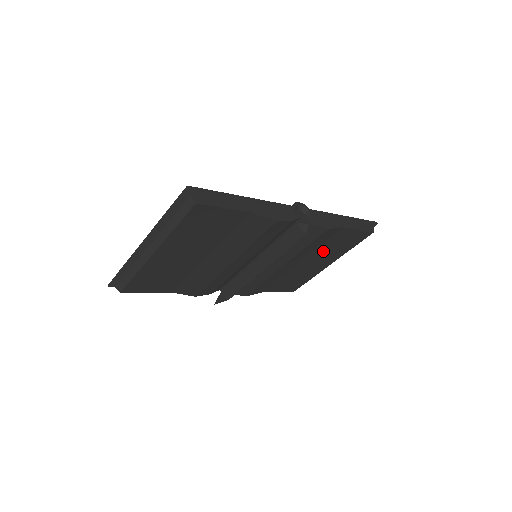
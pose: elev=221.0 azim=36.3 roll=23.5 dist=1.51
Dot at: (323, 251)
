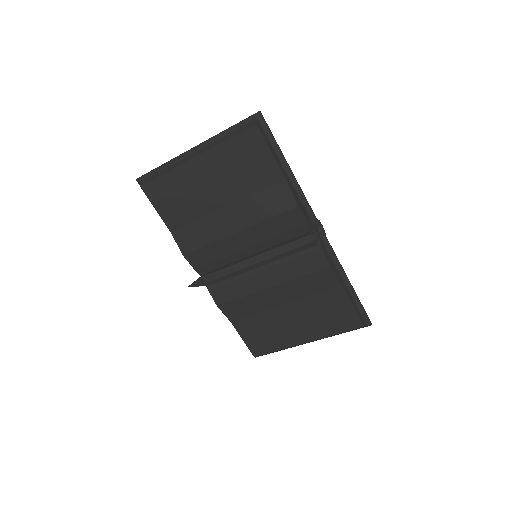
Dot at: (310, 309)
